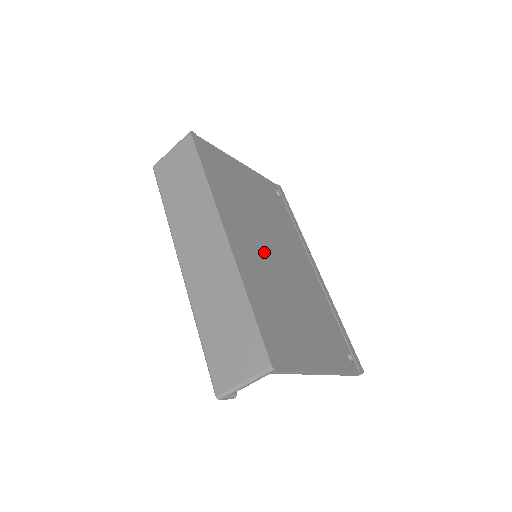
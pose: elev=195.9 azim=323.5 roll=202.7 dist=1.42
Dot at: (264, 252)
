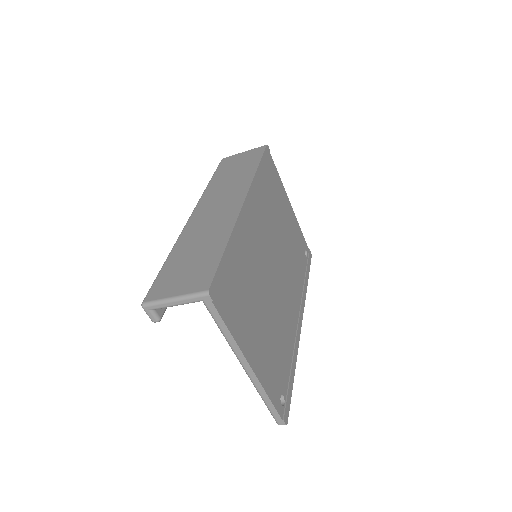
Dot at: (265, 252)
